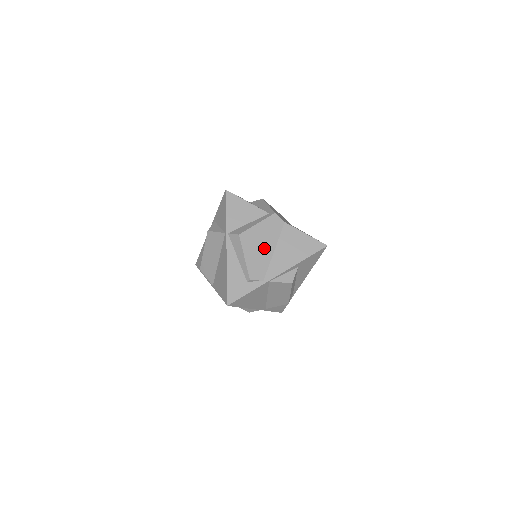
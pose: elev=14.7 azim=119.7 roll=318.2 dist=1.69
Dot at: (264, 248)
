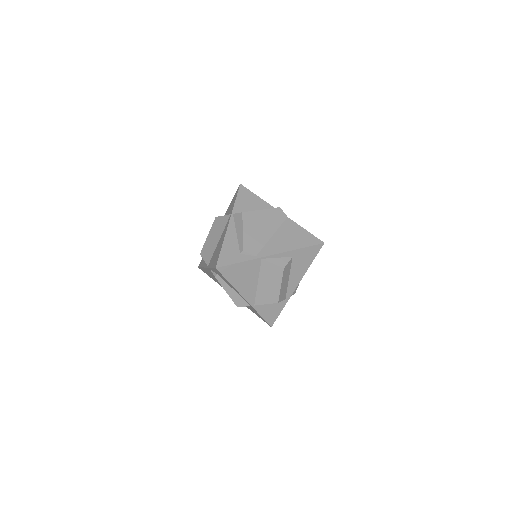
Dot at: (263, 230)
